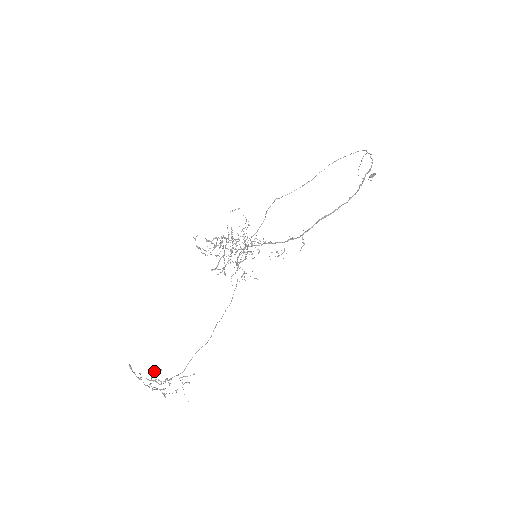
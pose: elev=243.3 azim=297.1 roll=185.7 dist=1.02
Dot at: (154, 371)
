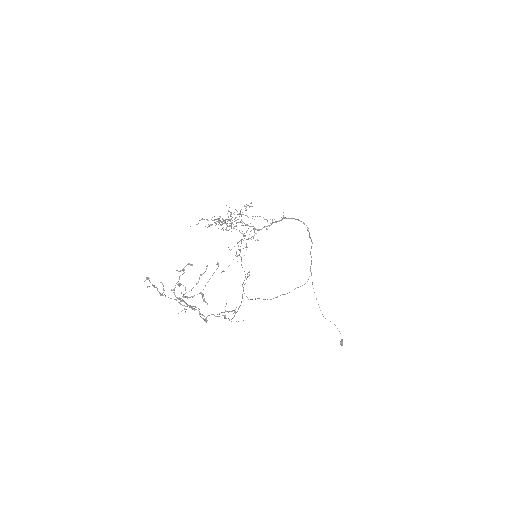
Dot at: (182, 270)
